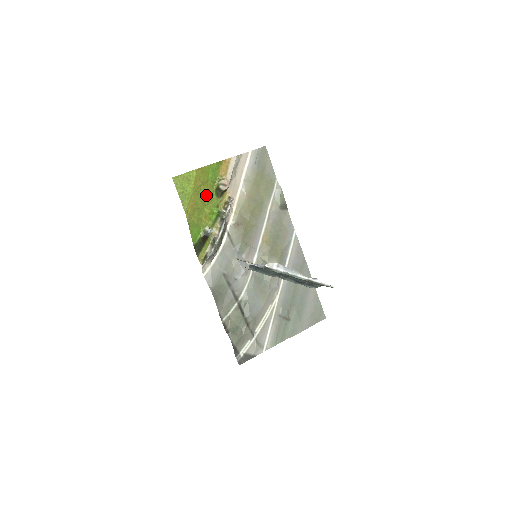
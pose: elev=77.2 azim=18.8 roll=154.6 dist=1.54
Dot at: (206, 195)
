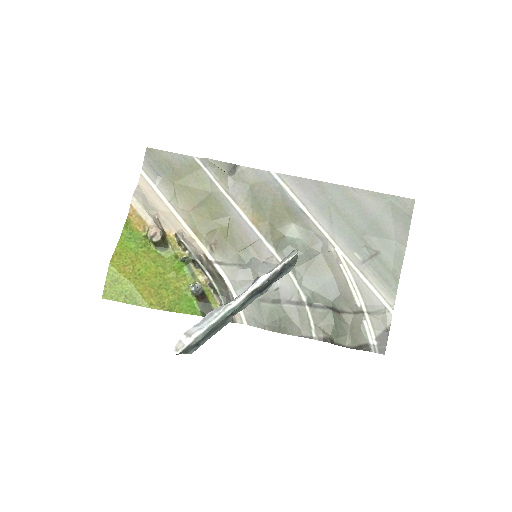
Dot at: (152, 265)
